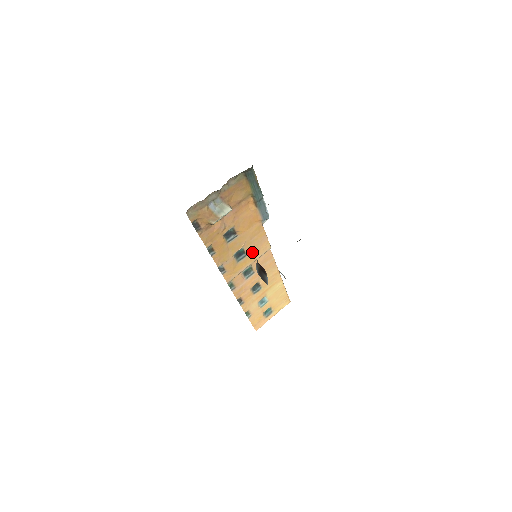
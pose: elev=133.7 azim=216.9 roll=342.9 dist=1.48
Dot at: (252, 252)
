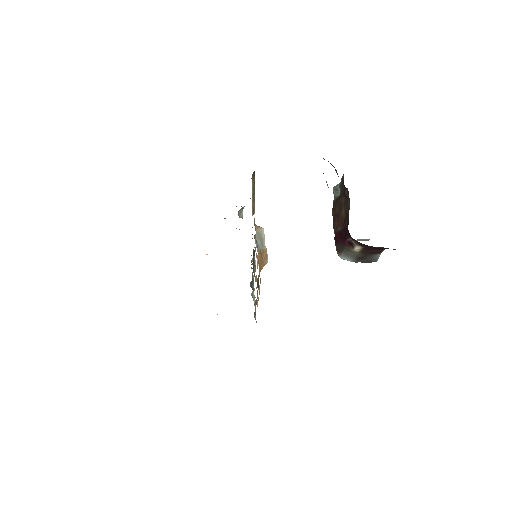
Dot at: occluded
